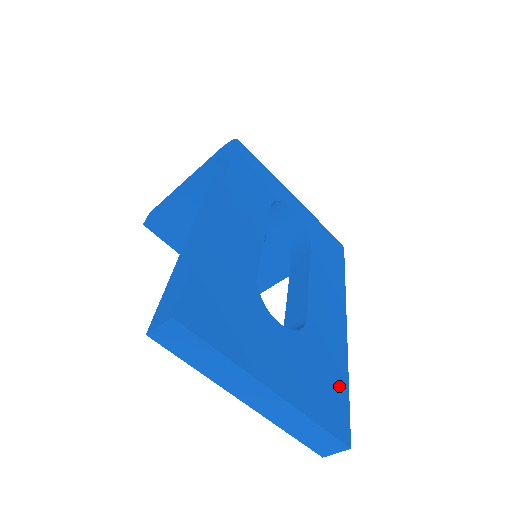
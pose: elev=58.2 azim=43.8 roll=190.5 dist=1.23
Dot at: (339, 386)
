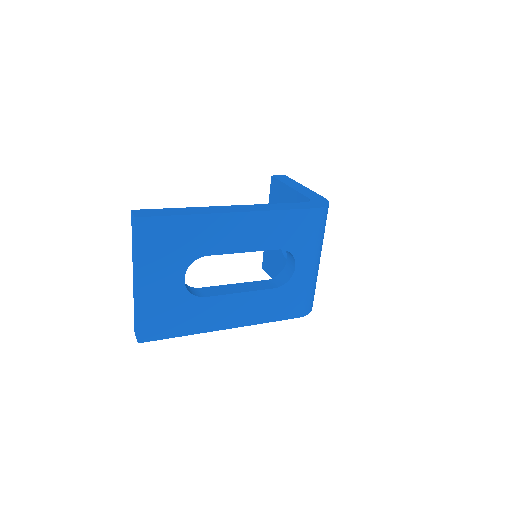
Dot at: (173, 329)
